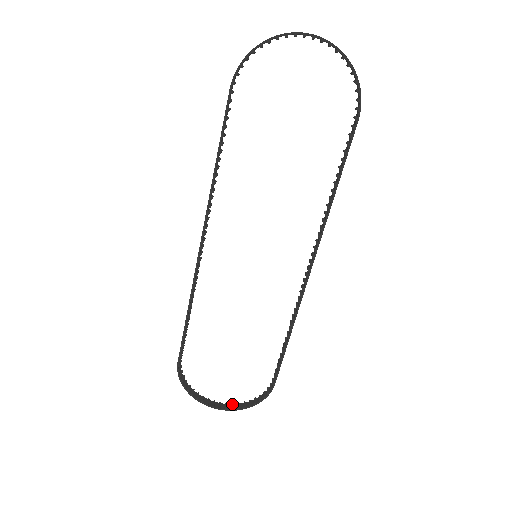
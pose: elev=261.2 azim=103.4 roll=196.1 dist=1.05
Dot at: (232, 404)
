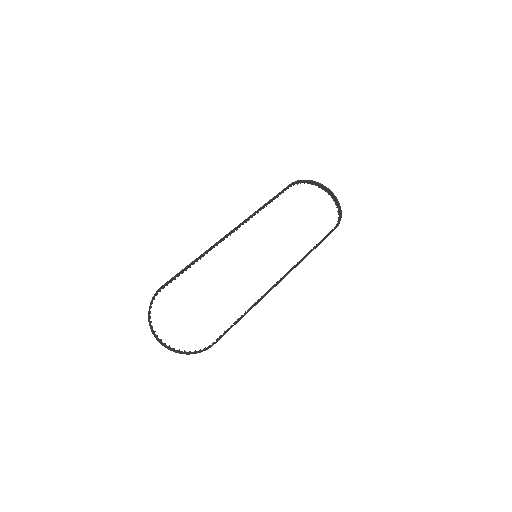
Dot at: (169, 346)
